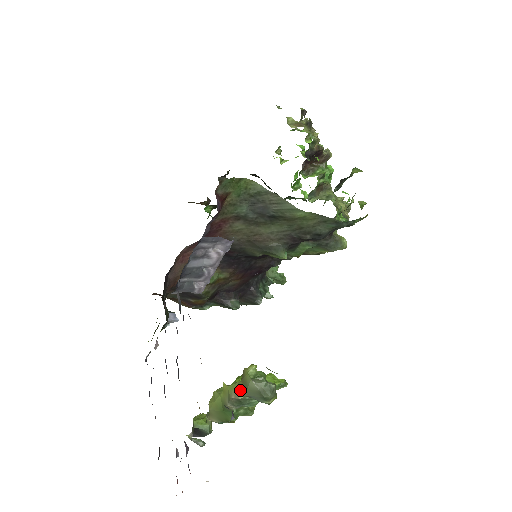
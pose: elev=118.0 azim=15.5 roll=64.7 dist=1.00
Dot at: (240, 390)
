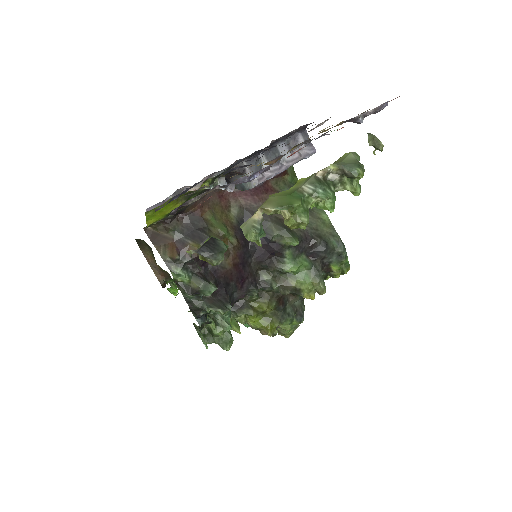
Dot at: (332, 164)
